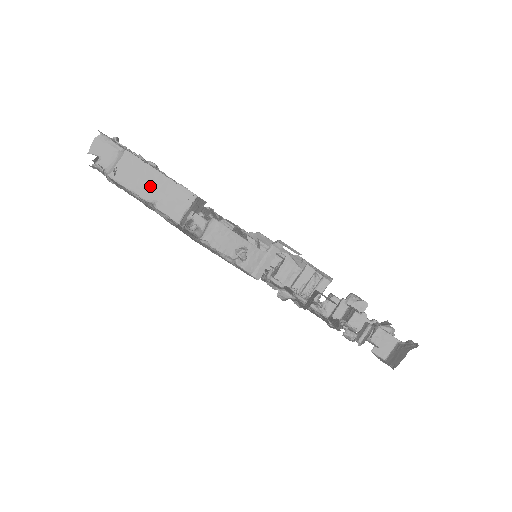
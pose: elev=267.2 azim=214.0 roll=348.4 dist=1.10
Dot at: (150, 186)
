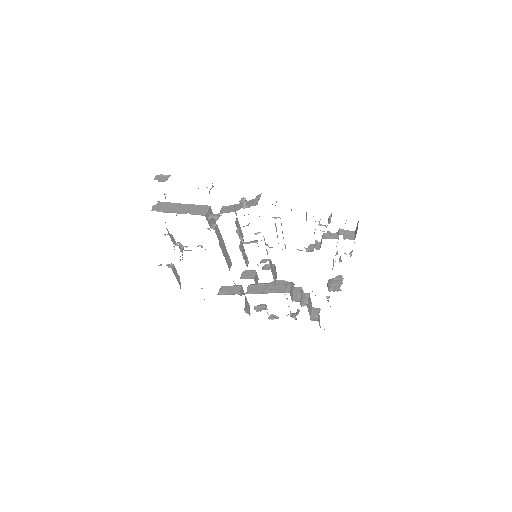
Dot at: (184, 209)
